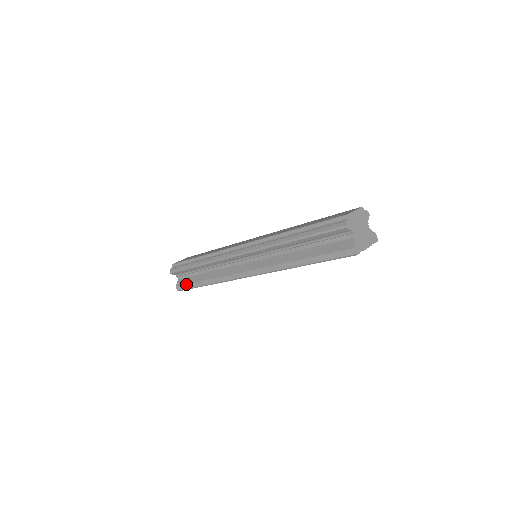
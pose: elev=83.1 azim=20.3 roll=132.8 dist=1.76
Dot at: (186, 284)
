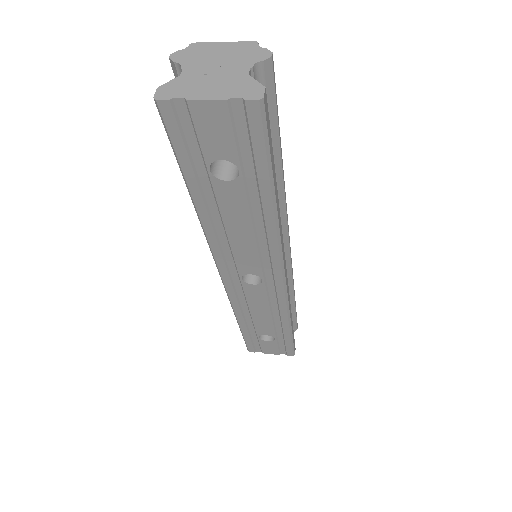
Dot at: occluded
